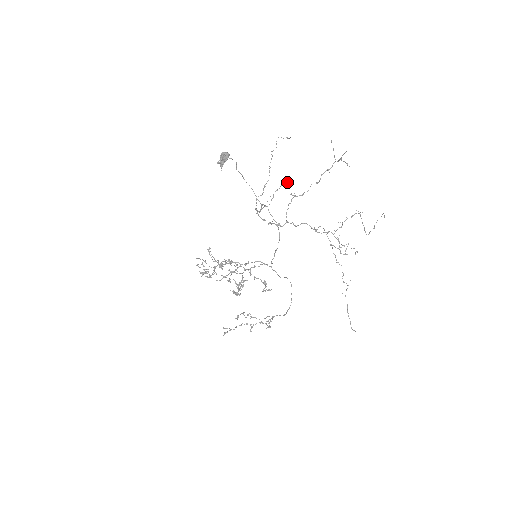
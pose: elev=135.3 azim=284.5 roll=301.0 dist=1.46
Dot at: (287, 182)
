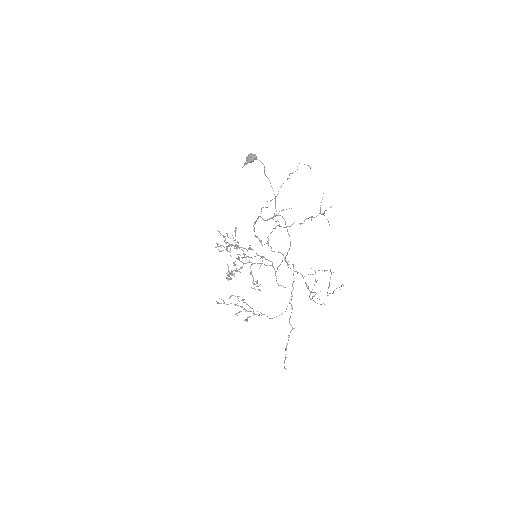
Dot at: occluded
